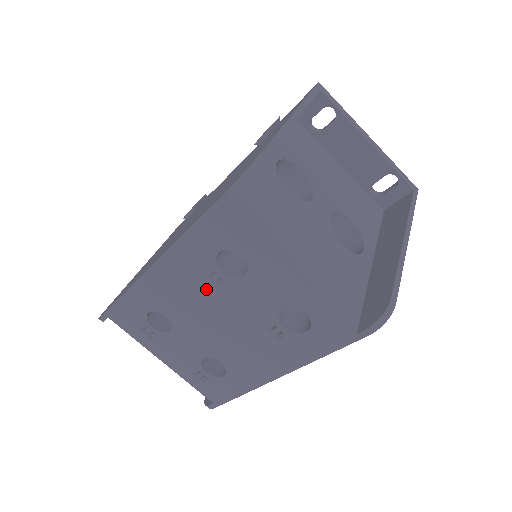
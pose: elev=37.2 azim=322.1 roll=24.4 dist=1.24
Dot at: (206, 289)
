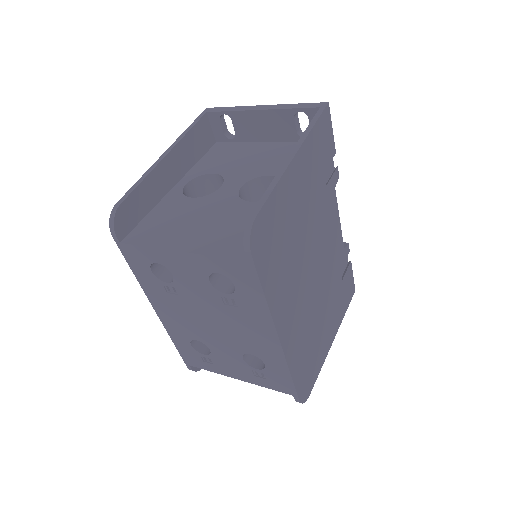
Dot at: (179, 302)
